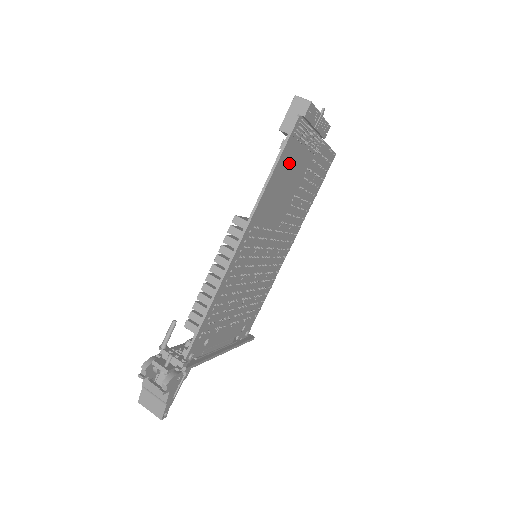
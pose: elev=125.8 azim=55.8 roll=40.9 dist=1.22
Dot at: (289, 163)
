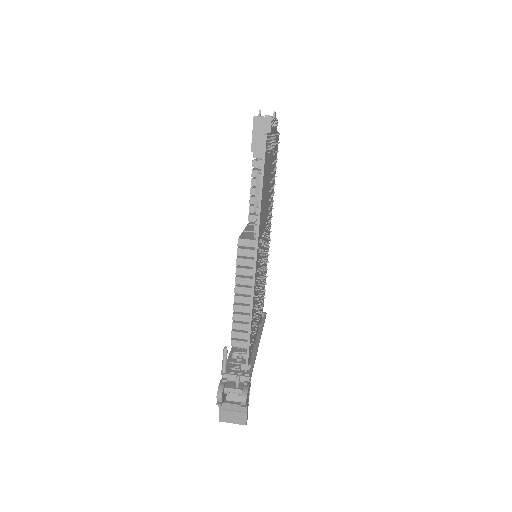
Dot at: (266, 174)
